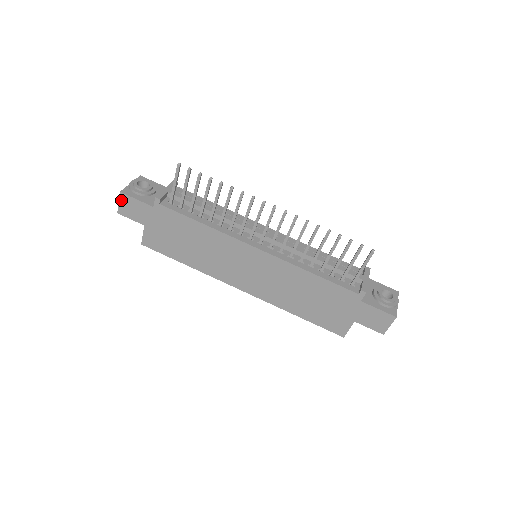
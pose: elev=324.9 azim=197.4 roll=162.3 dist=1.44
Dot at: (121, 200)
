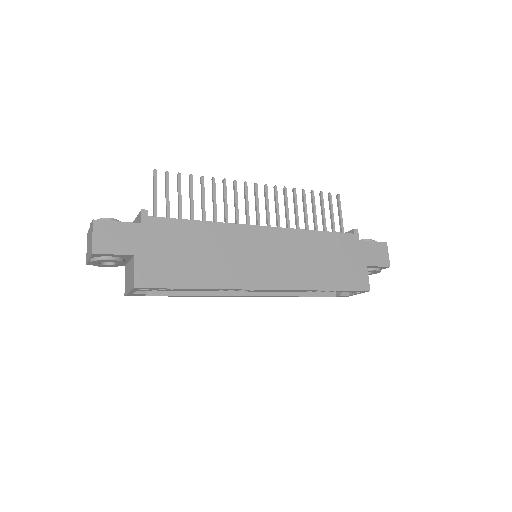
Dot at: (96, 231)
